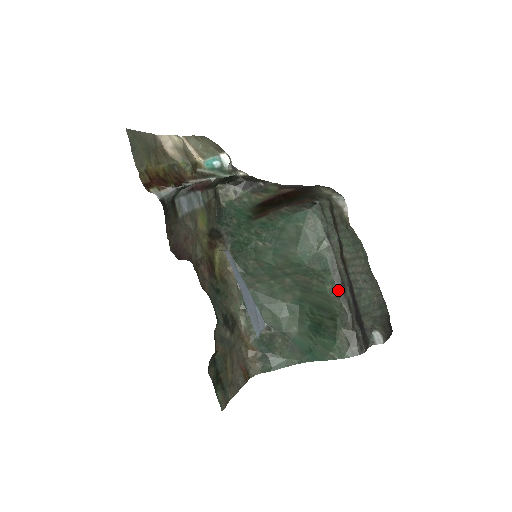
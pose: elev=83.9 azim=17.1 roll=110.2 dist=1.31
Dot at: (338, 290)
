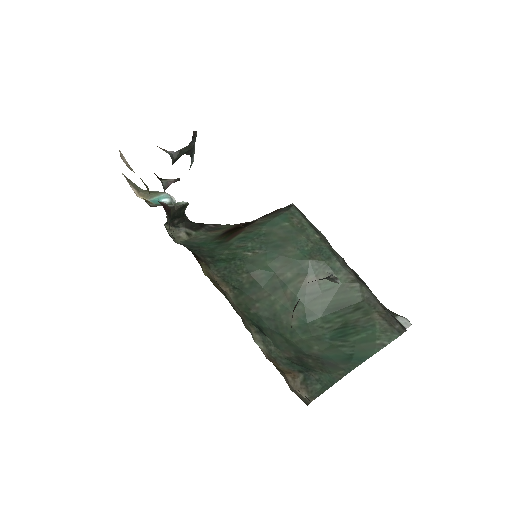
Dot at: (351, 274)
